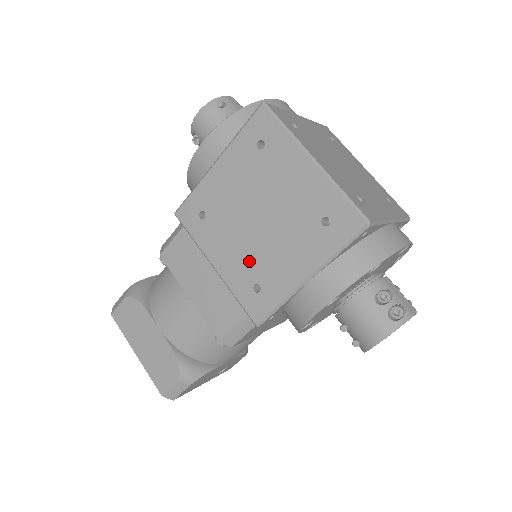
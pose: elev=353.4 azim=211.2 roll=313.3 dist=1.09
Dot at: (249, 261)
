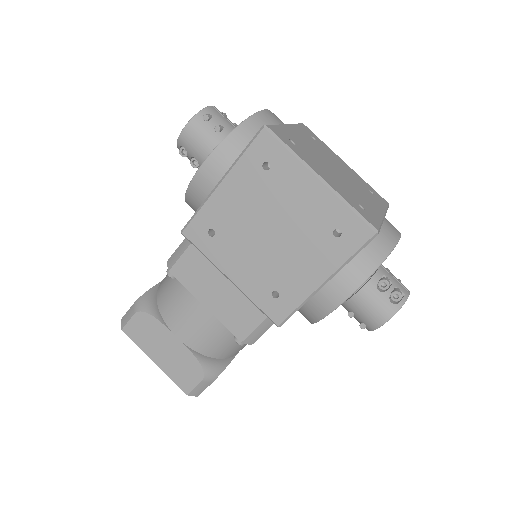
Dot at: (265, 272)
